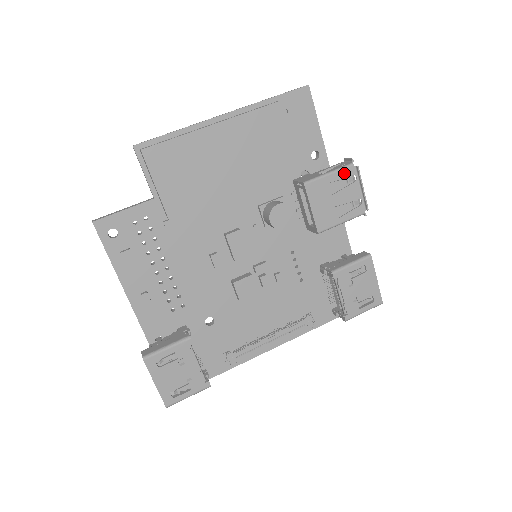
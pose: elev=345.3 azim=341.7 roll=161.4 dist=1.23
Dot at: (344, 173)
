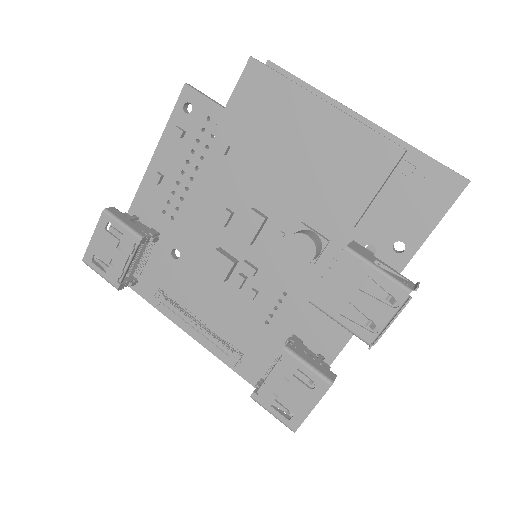
Dot at: (392, 287)
